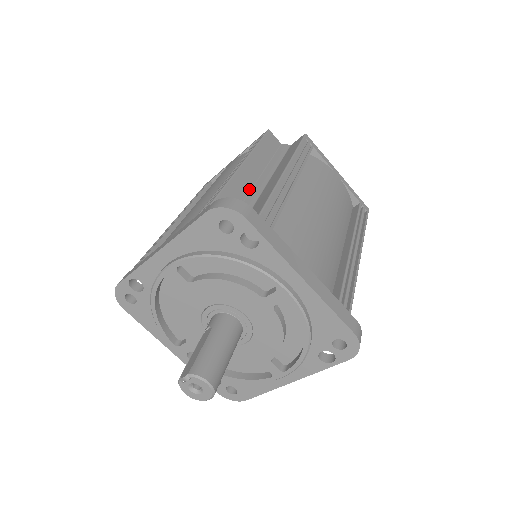
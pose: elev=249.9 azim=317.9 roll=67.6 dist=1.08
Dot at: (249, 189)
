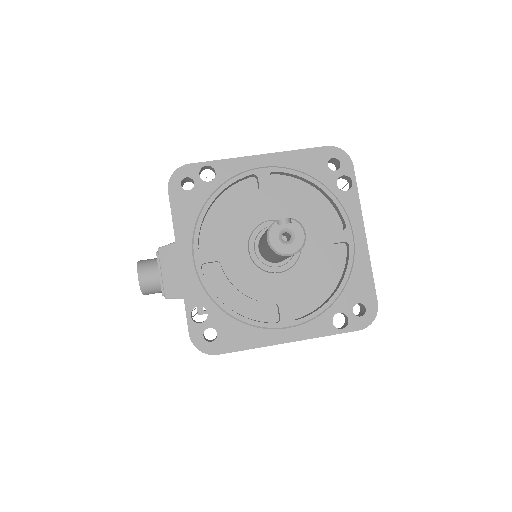
Dot at: occluded
